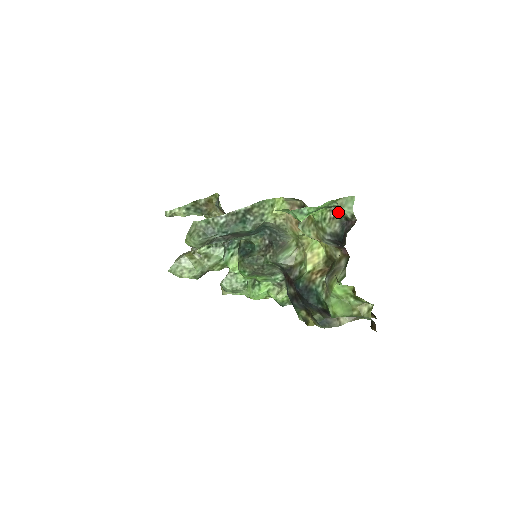
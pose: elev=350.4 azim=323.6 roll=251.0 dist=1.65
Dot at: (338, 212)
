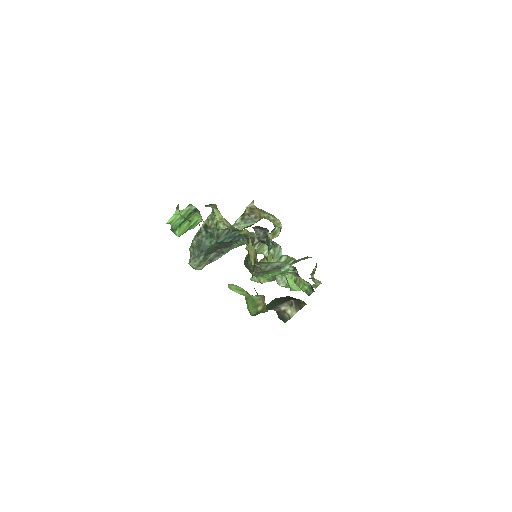
Dot at: (199, 213)
